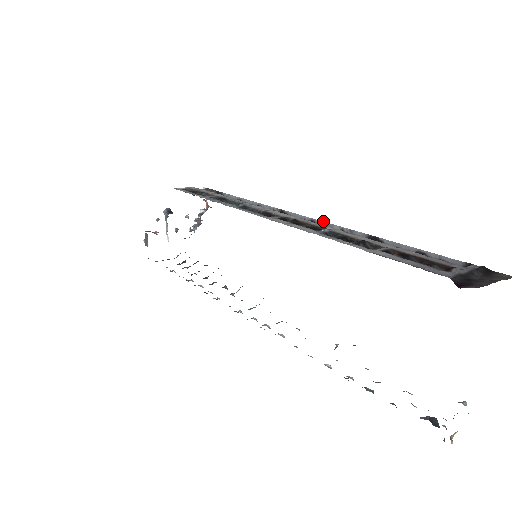
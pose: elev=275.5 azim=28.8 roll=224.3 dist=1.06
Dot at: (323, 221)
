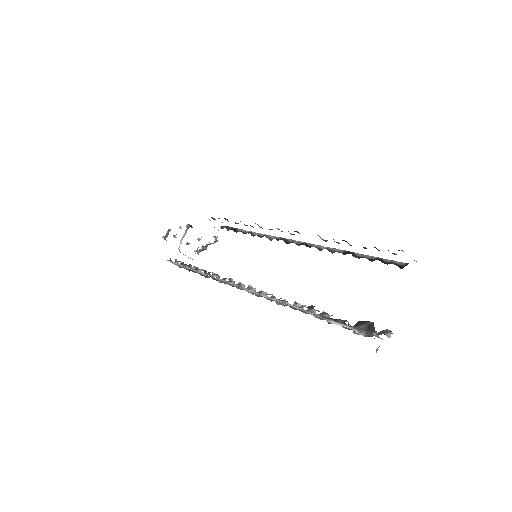
Dot at: (314, 244)
